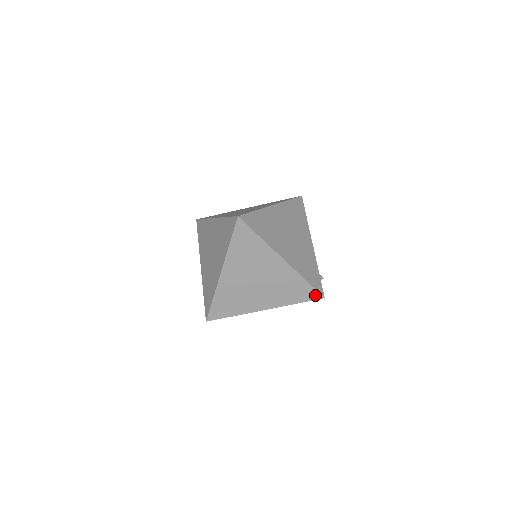
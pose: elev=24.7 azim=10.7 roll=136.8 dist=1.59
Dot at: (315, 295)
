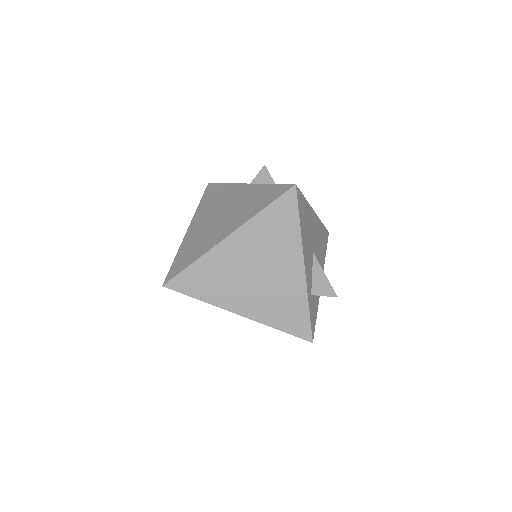
Dot at: occluded
